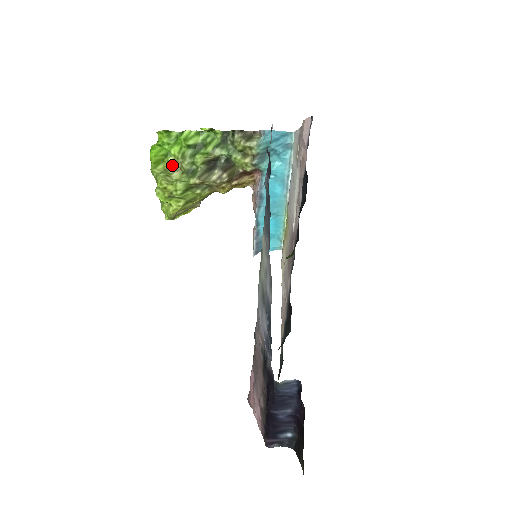
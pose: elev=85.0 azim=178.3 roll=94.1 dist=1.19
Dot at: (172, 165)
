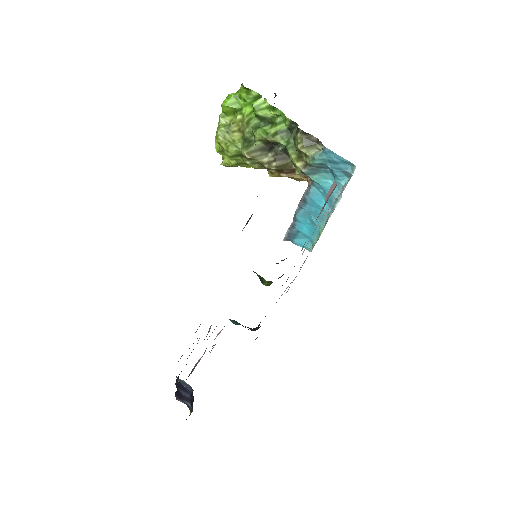
Dot at: (237, 124)
